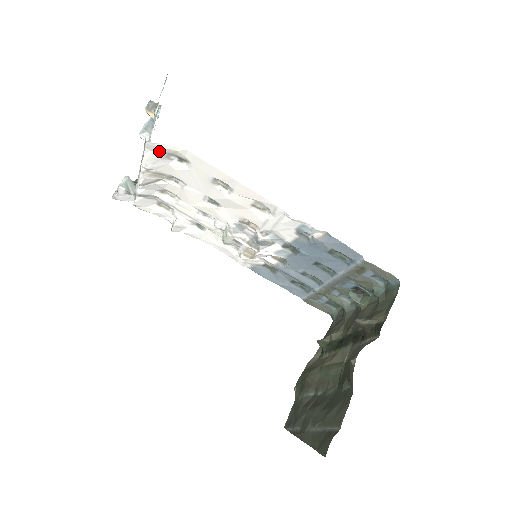
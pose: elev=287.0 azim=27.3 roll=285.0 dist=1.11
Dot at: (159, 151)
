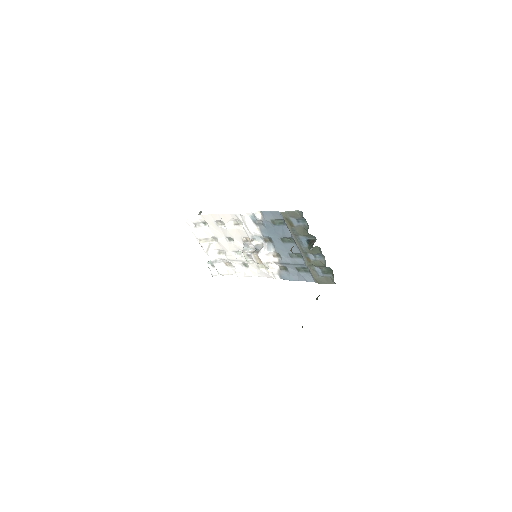
Dot at: (194, 224)
